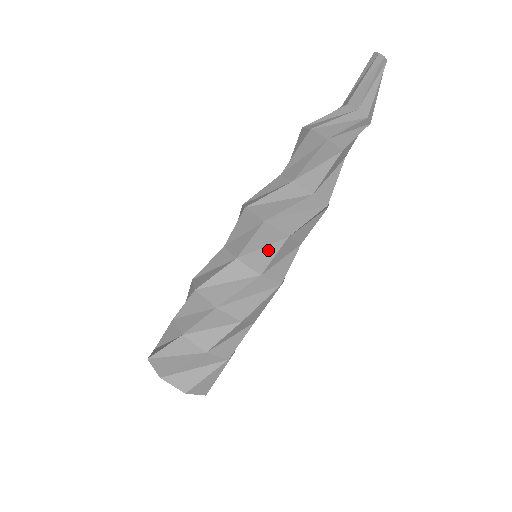
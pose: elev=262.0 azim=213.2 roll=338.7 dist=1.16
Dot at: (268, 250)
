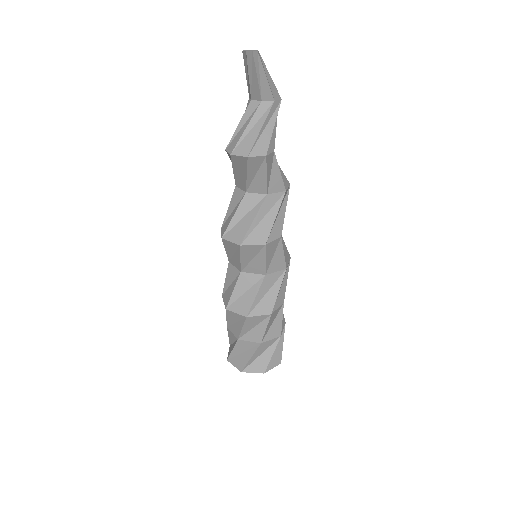
Dot at: (258, 258)
